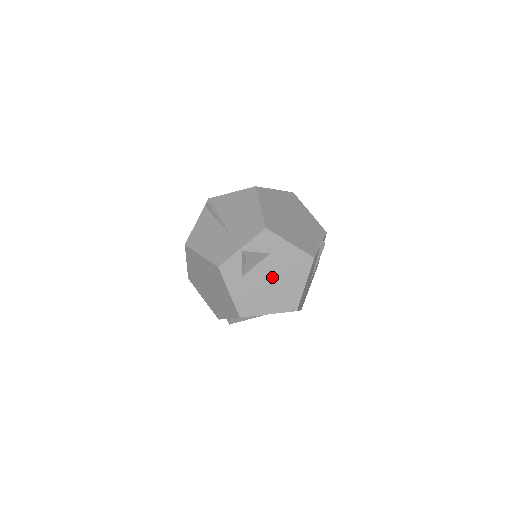
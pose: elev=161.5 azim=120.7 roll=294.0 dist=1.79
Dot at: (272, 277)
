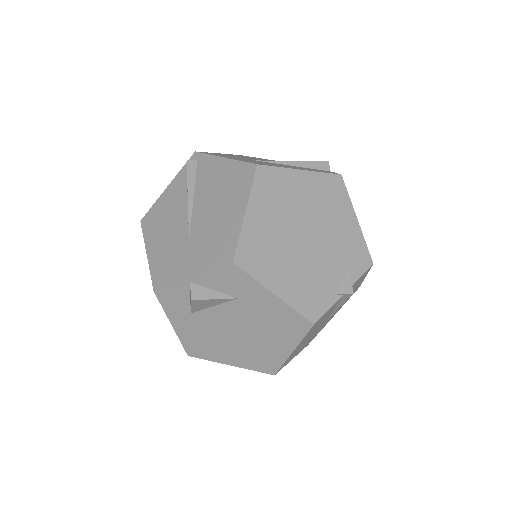
Dot at: (239, 327)
